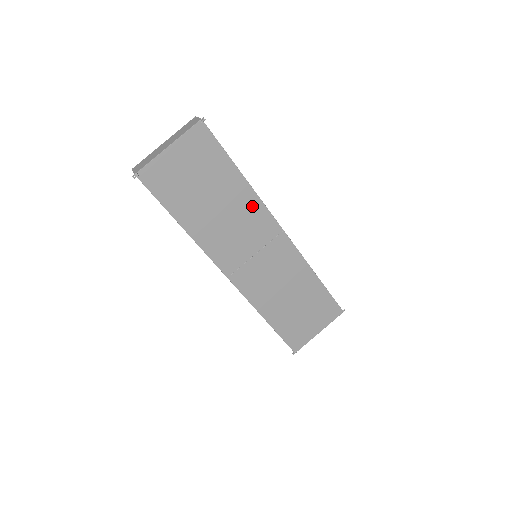
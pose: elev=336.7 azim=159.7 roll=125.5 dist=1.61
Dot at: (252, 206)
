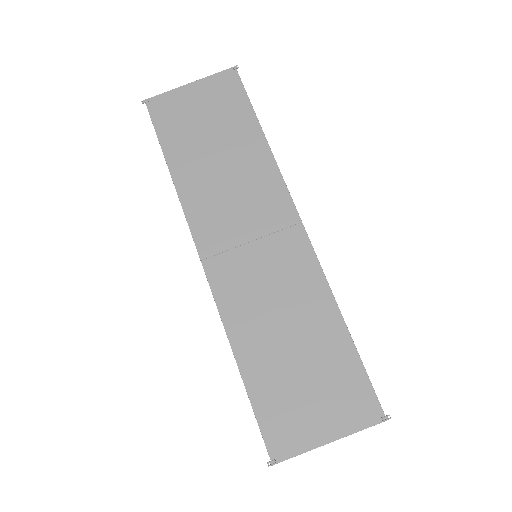
Dot at: (265, 174)
